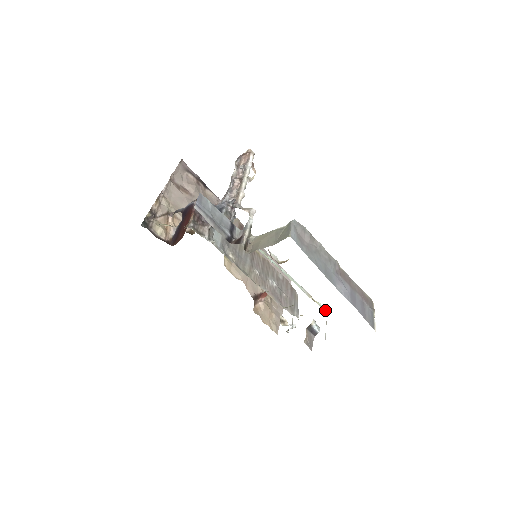
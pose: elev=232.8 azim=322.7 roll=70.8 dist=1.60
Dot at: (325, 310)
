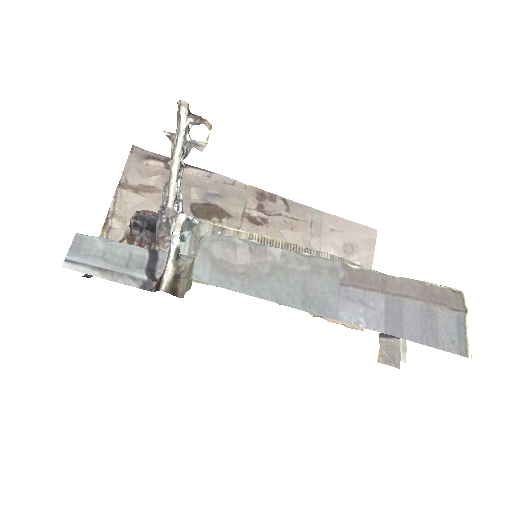
Dot at: occluded
